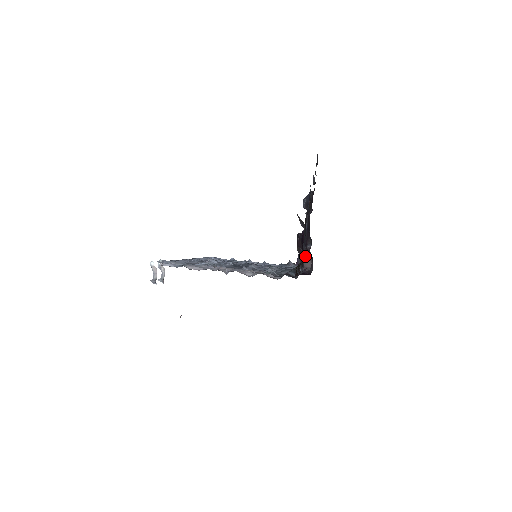
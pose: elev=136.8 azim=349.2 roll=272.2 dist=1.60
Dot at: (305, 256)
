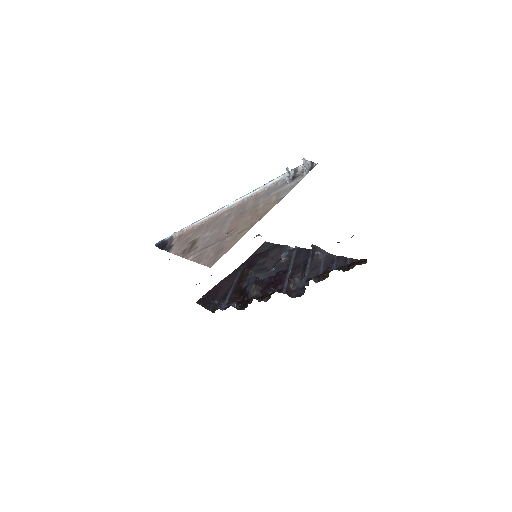
Dot at: (288, 285)
